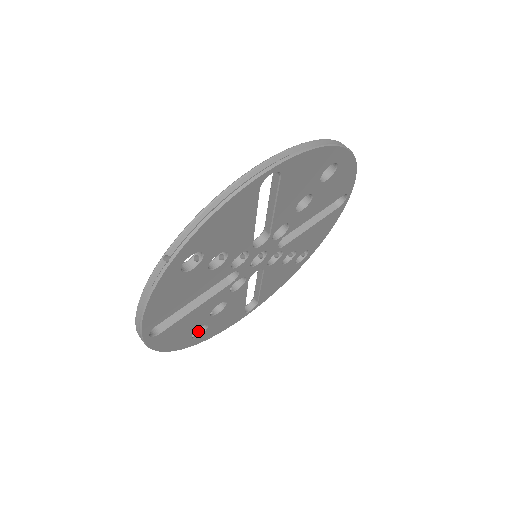
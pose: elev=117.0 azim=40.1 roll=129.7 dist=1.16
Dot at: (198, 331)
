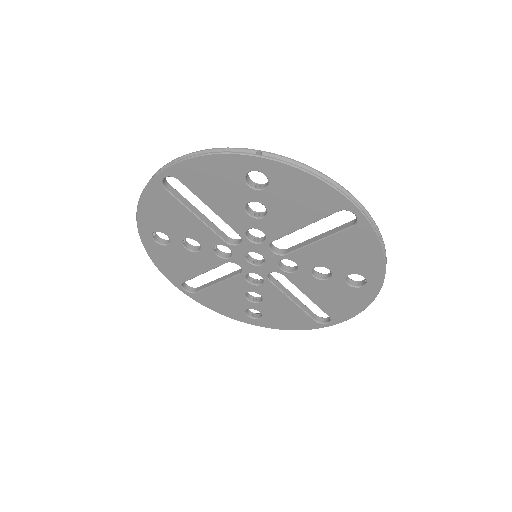
Dot at: (260, 315)
